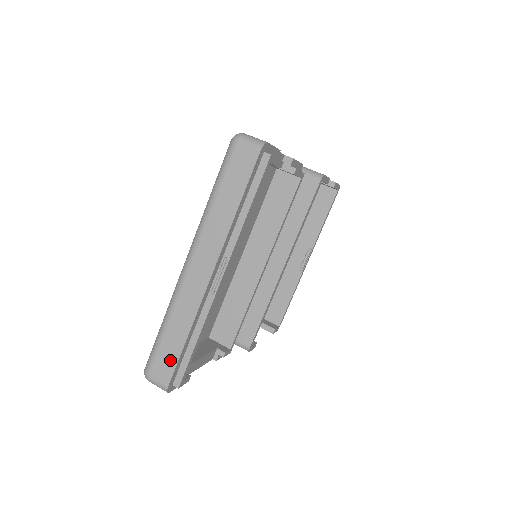
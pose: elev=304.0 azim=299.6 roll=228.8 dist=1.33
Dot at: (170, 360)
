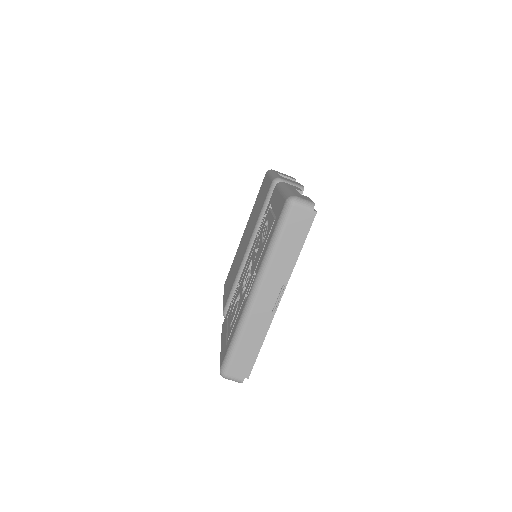
Dot at: (245, 362)
